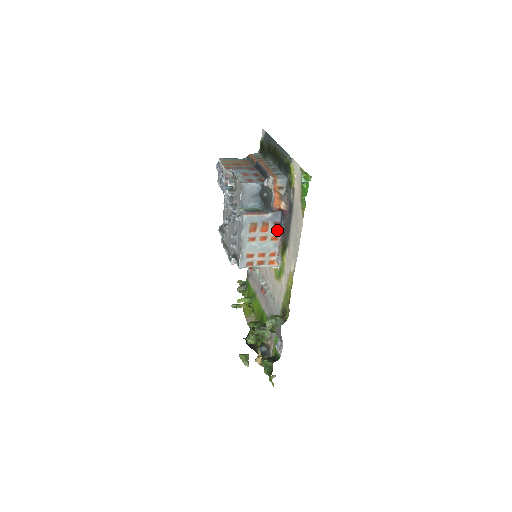
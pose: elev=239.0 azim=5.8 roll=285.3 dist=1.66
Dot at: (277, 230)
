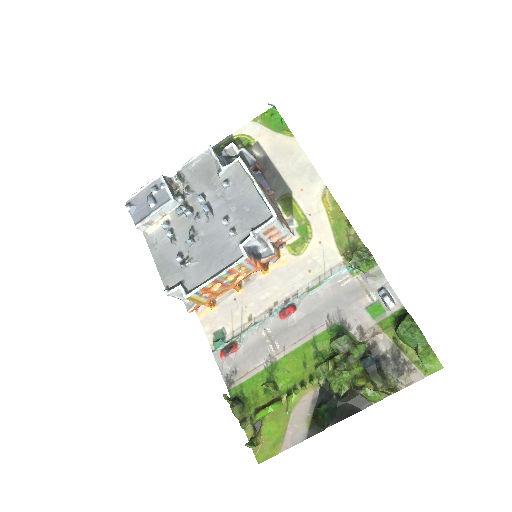
Dot at: occluded
